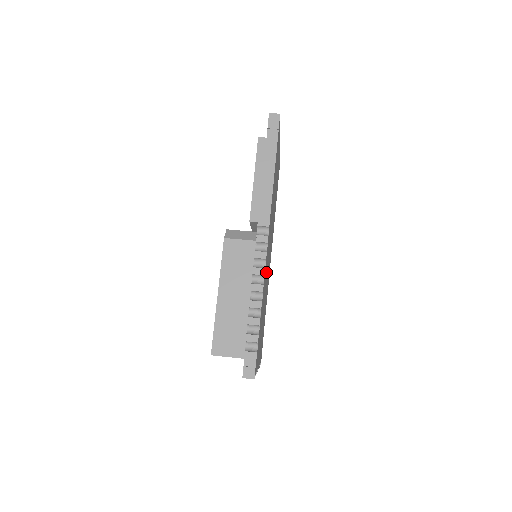
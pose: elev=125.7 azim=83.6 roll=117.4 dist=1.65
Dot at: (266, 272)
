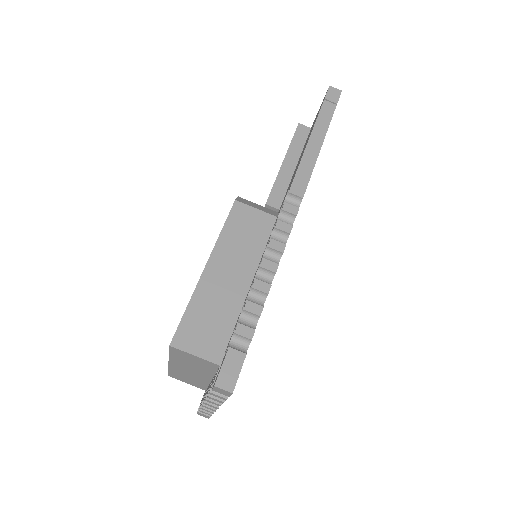
Dot at: occluded
